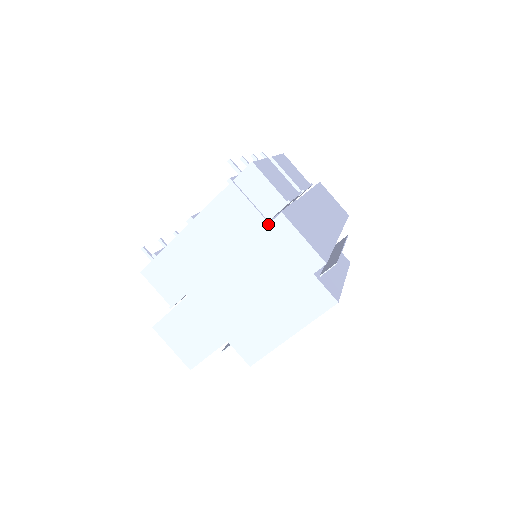
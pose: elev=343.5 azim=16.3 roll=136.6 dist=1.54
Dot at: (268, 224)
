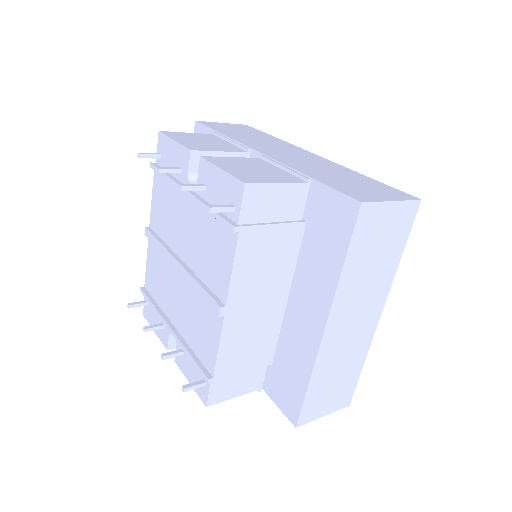
Dot at: (354, 228)
